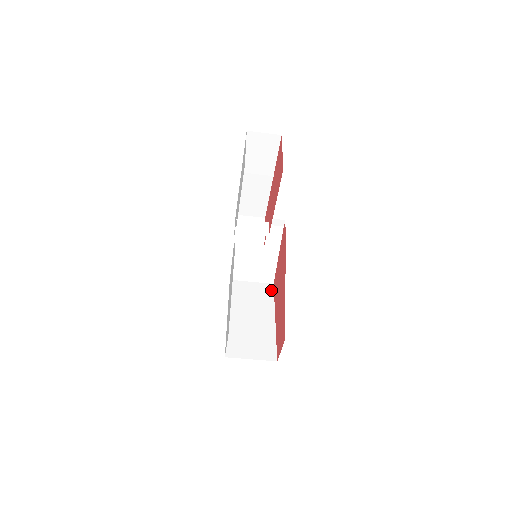
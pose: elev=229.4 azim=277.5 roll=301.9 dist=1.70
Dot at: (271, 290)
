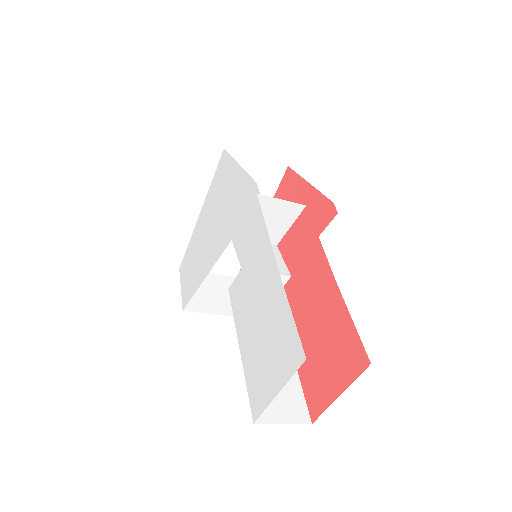
Dot at: (278, 178)
